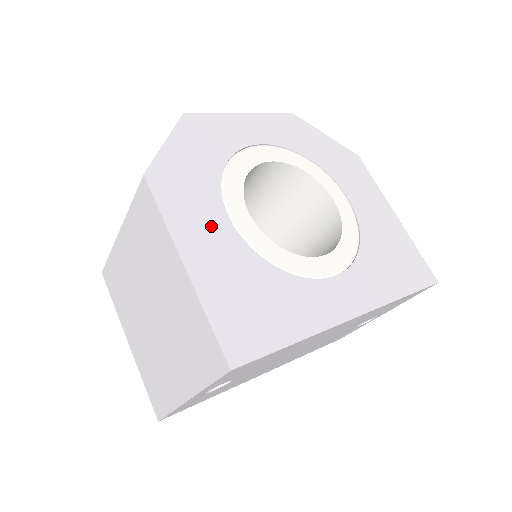
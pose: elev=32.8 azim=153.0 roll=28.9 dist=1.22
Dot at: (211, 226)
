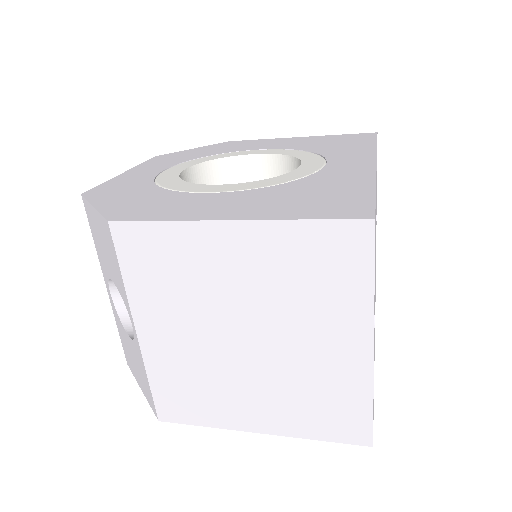
Dot at: (208, 202)
